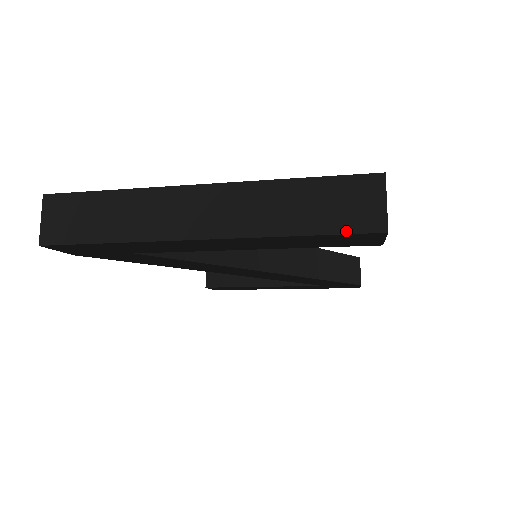
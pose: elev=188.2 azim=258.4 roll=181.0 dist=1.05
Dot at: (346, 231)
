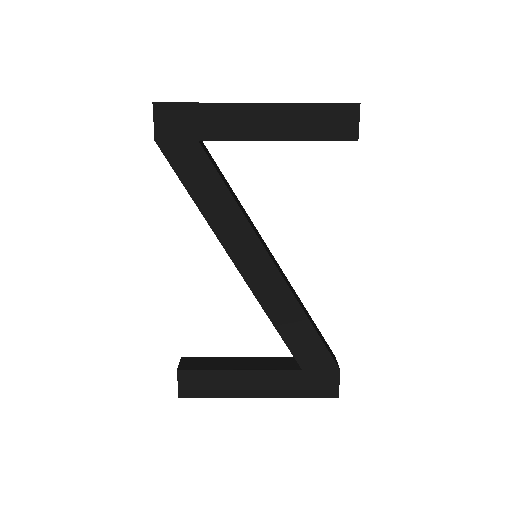
Dot at: (339, 103)
